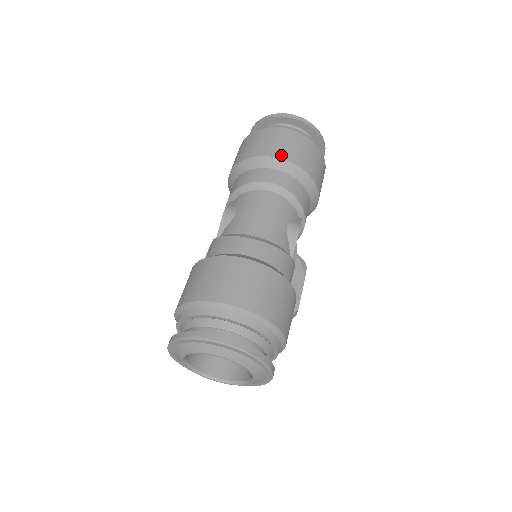
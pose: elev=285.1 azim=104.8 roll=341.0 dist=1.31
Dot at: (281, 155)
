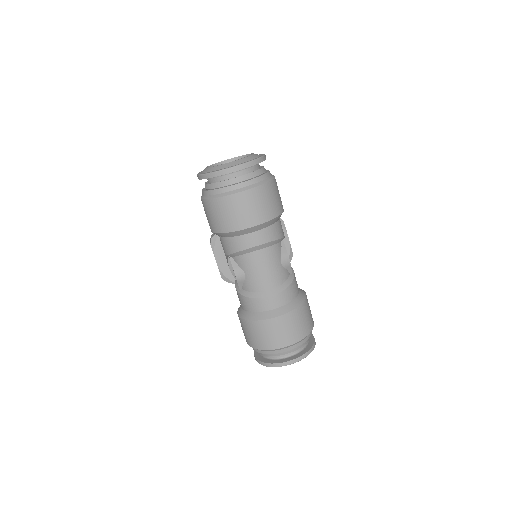
Dot at: (253, 223)
